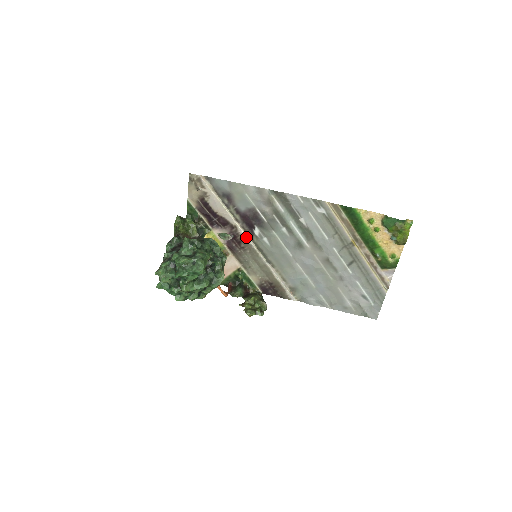
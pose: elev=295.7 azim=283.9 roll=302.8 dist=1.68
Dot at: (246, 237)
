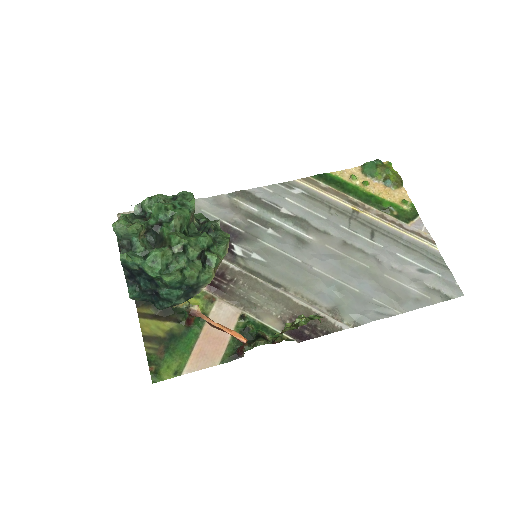
Dot at: (228, 263)
